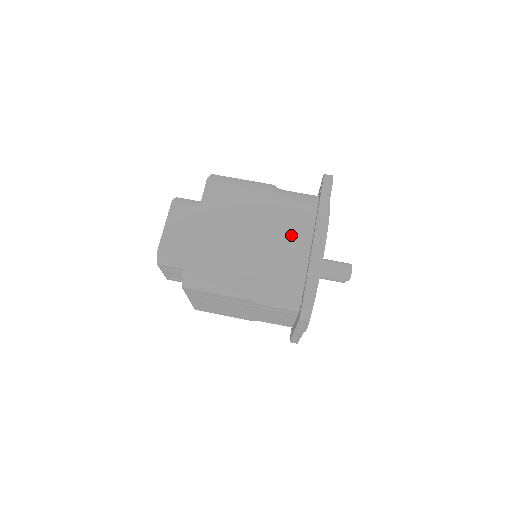
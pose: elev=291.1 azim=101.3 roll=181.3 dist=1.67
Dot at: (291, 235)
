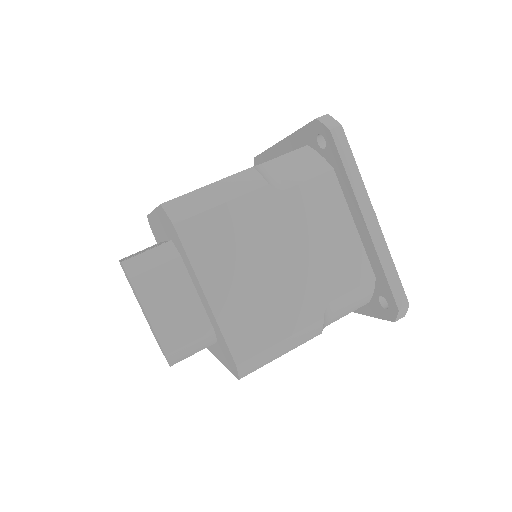
Dot at: (328, 230)
